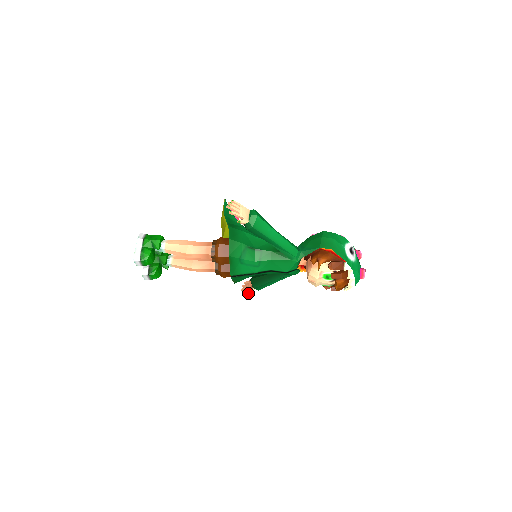
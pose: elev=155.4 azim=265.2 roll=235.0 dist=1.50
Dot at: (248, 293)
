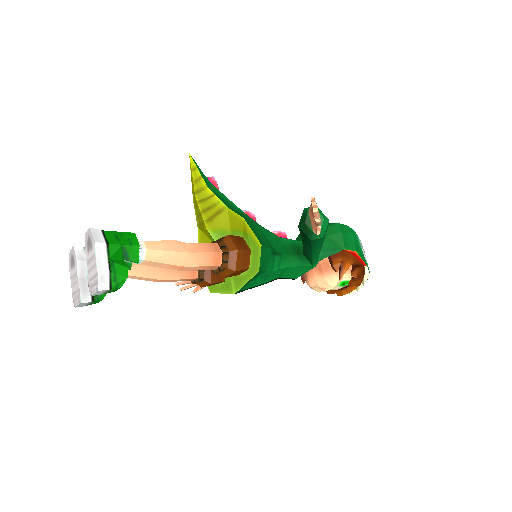
Dot at: (194, 292)
